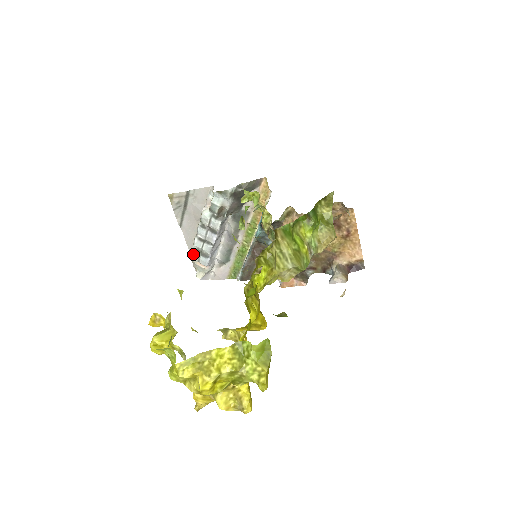
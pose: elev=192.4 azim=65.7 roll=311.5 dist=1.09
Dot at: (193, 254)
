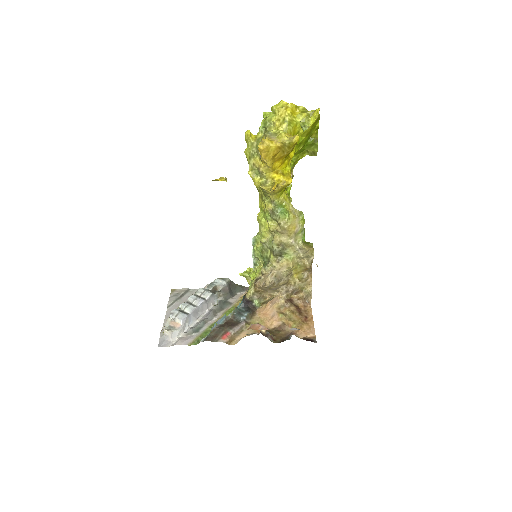
Dot at: (175, 310)
